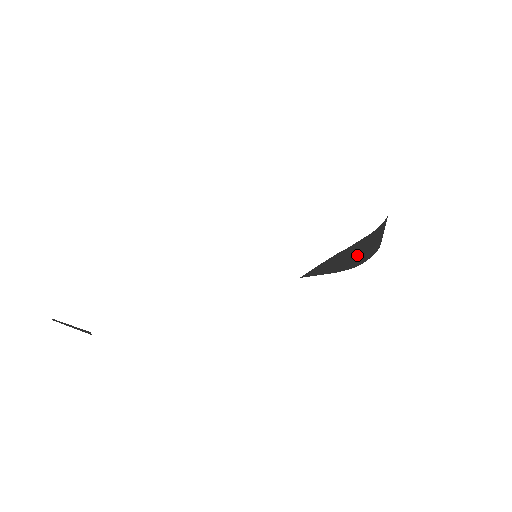
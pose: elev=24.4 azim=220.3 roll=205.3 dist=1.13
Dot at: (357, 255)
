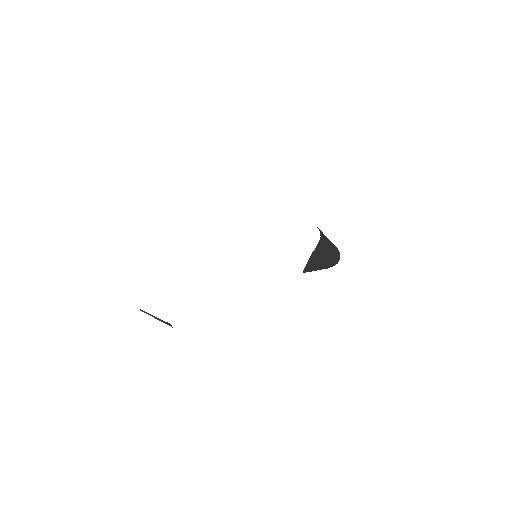
Dot at: (328, 255)
